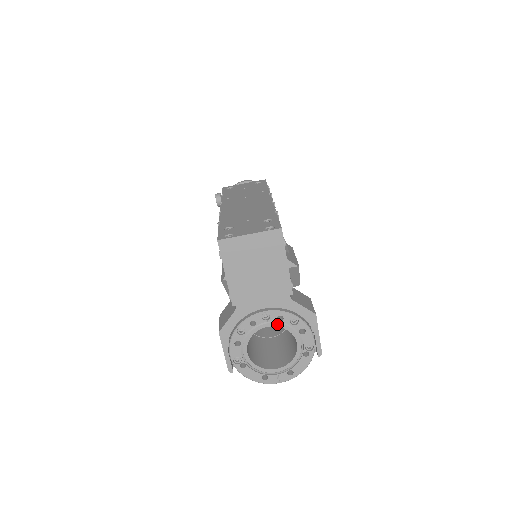
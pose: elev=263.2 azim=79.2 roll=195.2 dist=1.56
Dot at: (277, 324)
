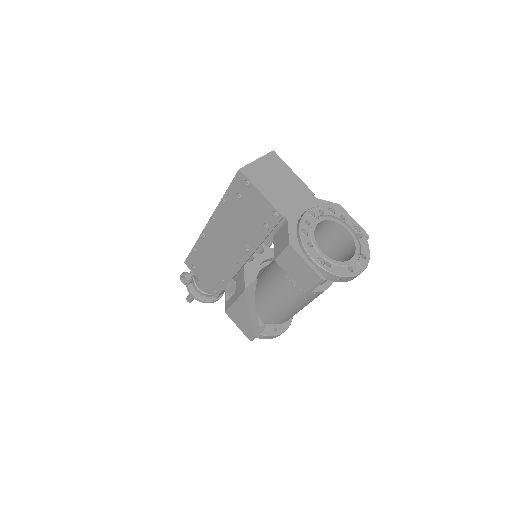
Dot at: (323, 218)
